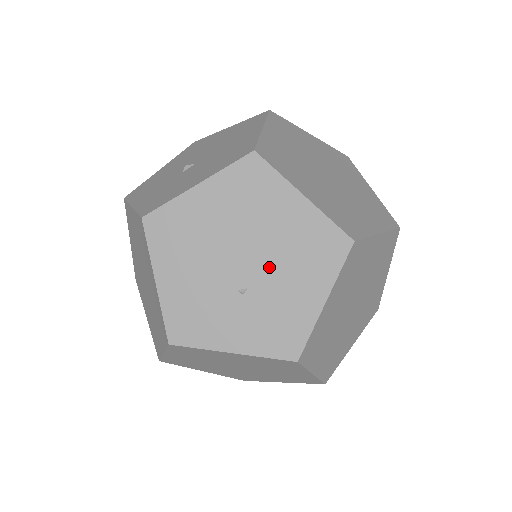
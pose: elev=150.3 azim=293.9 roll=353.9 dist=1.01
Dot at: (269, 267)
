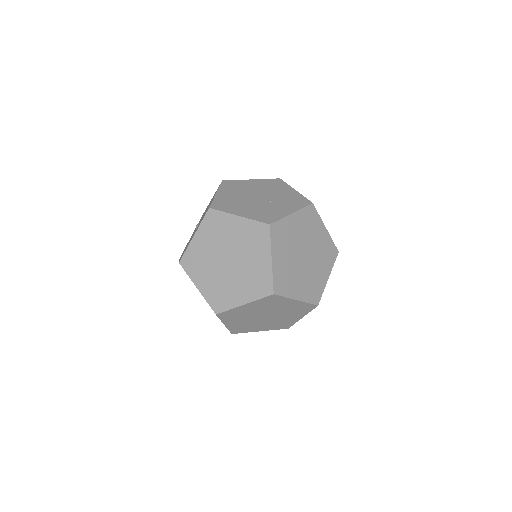
Dot at: (268, 194)
